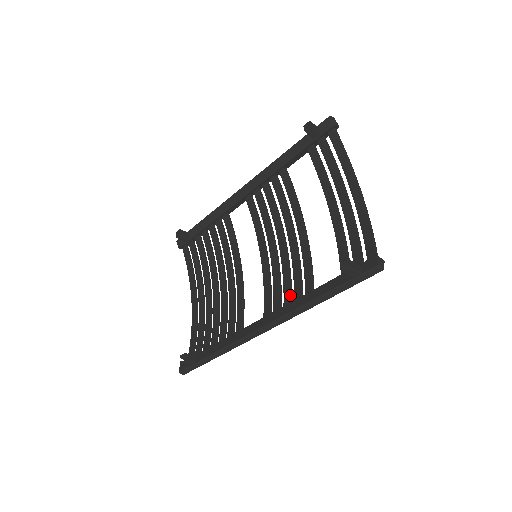
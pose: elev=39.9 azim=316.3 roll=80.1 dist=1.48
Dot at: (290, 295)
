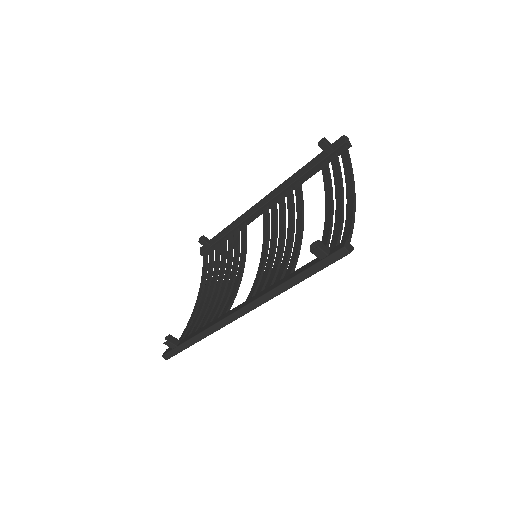
Dot at: (271, 284)
